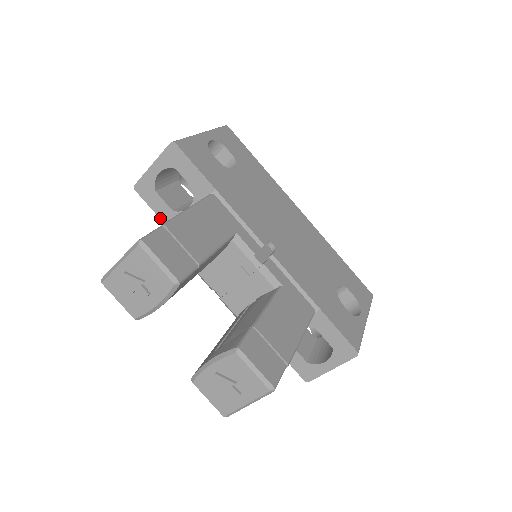
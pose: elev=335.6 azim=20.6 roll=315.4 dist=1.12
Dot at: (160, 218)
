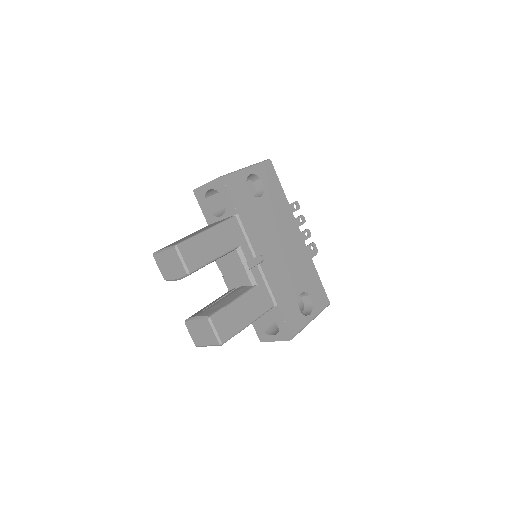
Dot at: (204, 214)
